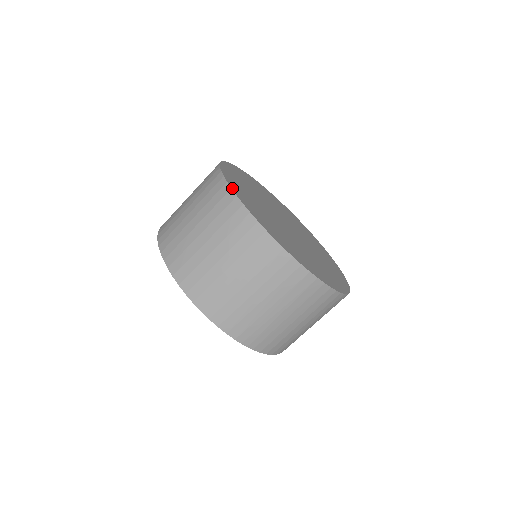
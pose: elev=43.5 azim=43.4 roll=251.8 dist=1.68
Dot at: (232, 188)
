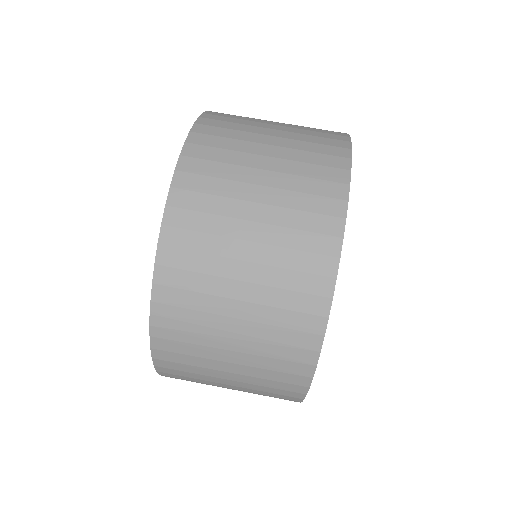
Dot at: (351, 159)
